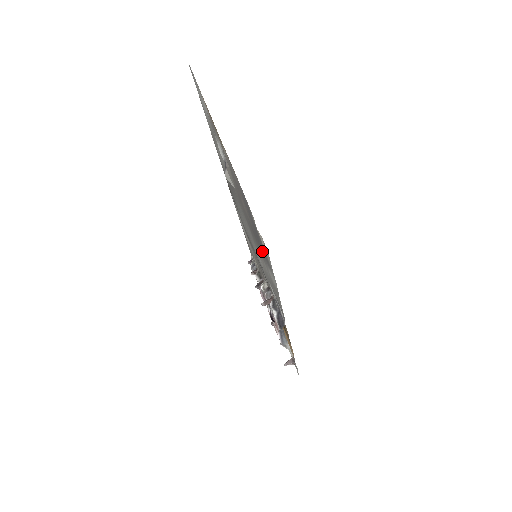
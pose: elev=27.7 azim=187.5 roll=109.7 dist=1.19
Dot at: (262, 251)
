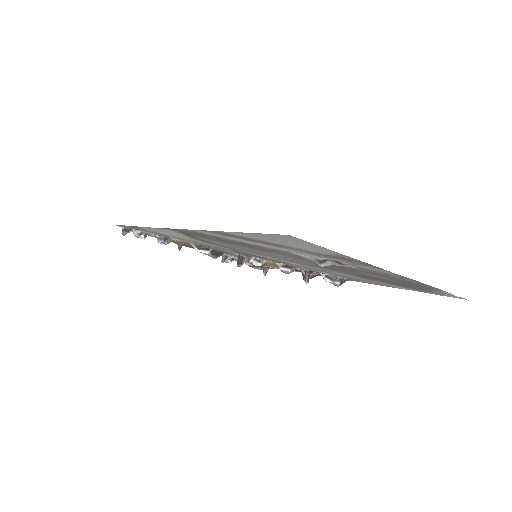
Dot at: occluded
